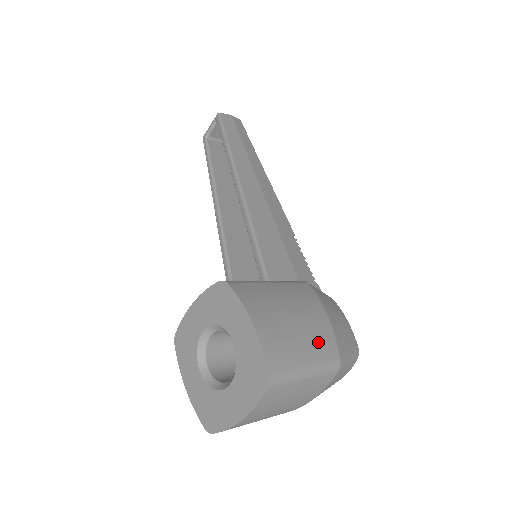
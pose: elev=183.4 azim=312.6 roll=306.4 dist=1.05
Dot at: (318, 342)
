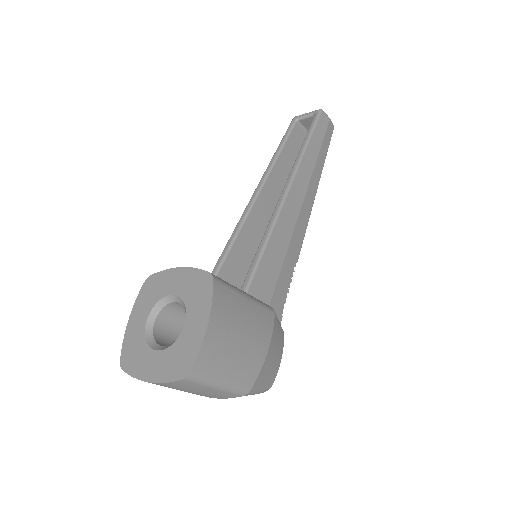
Dot at: (245, 368)
